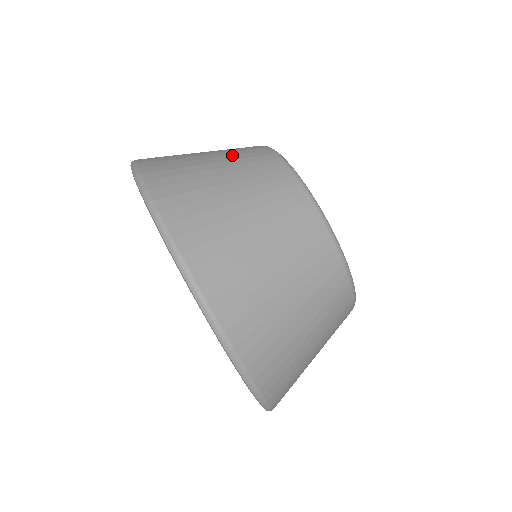
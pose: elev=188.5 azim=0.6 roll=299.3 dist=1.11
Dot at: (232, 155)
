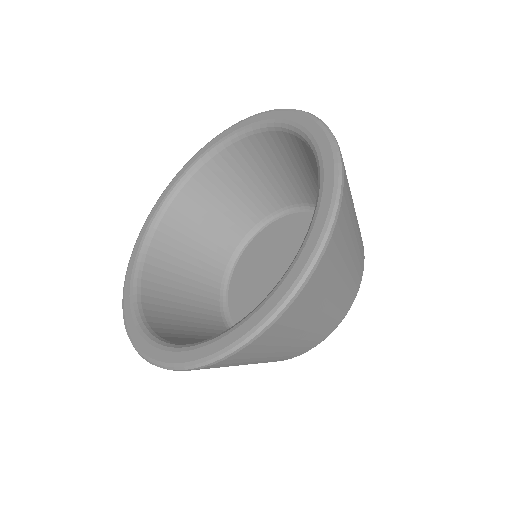
Dot at: occluded
